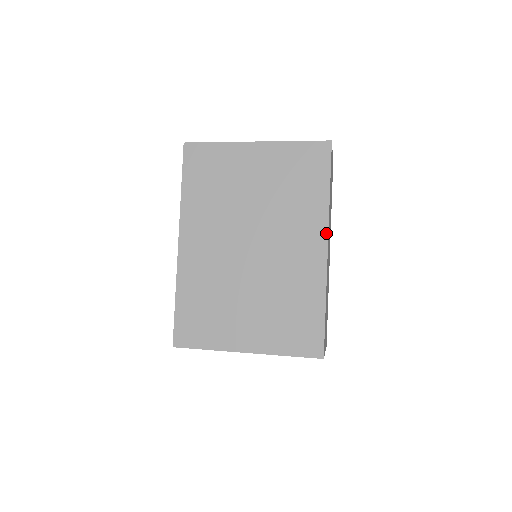
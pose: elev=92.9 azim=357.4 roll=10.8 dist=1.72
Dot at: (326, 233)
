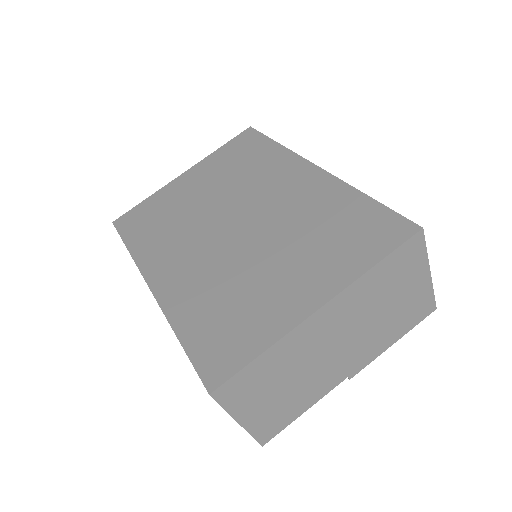
Dot at: (303, 160)
